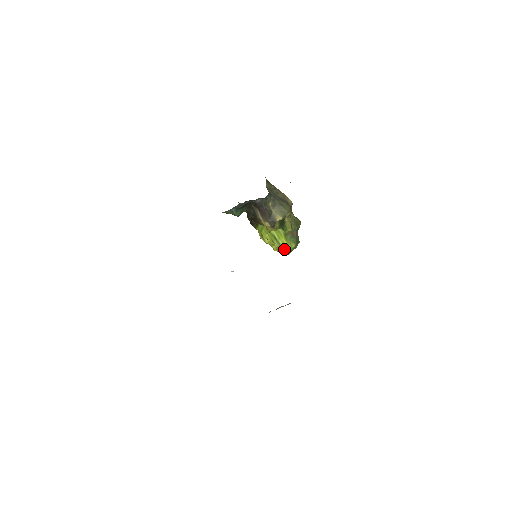
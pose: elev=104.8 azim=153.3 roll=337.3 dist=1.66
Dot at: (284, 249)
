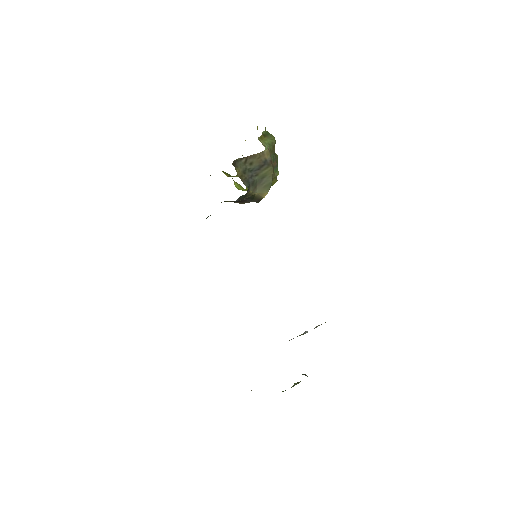
Dot at: occluded
